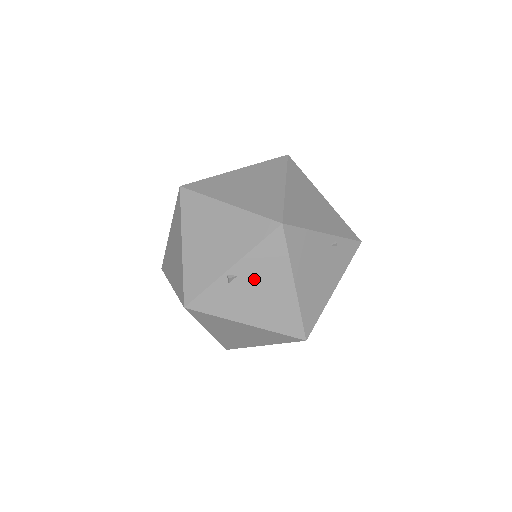
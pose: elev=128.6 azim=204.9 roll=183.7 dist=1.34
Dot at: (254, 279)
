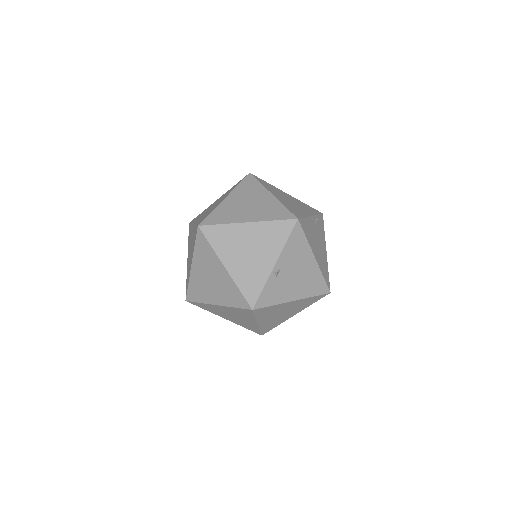
Dot at: (291, 266)
